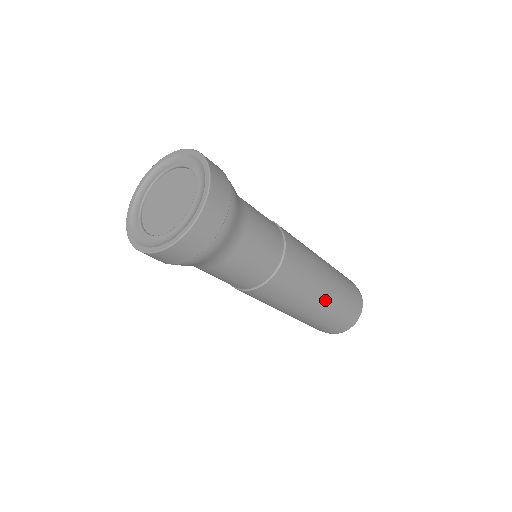
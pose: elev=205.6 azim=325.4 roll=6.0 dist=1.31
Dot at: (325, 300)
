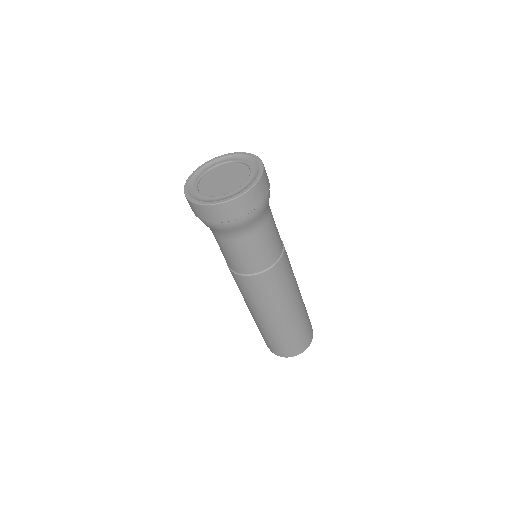
Dot at: (287, 318)
